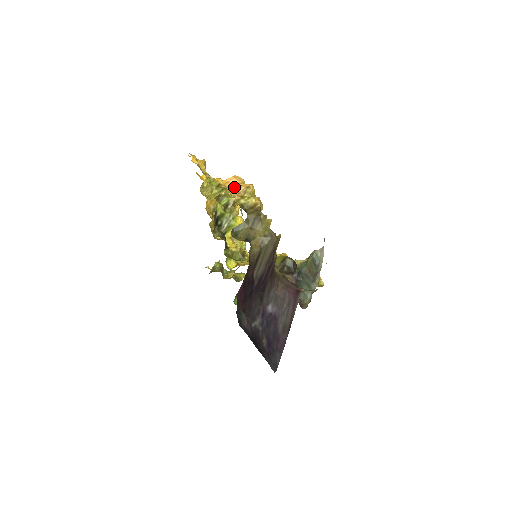
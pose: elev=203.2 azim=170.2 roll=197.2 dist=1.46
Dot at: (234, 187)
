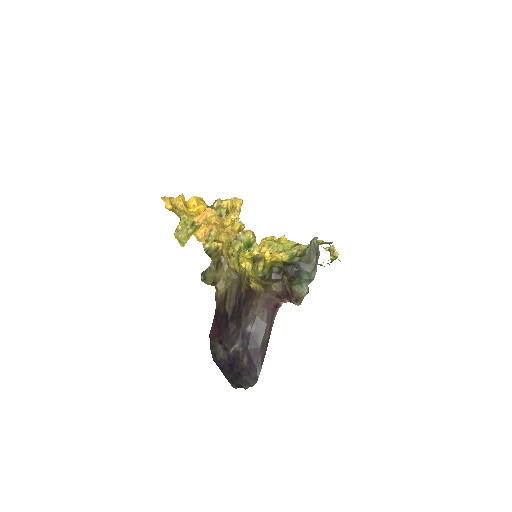
Dot at: (200, 230)
